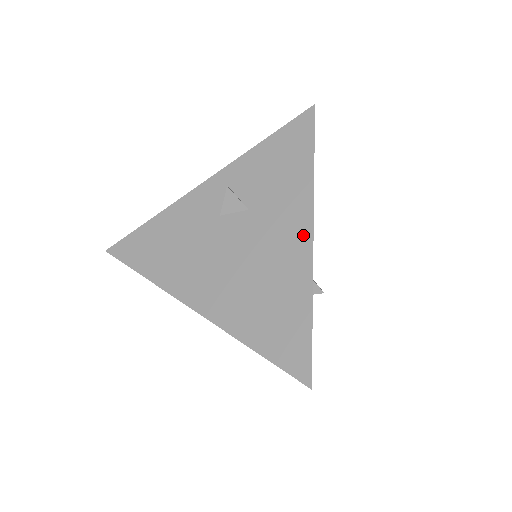
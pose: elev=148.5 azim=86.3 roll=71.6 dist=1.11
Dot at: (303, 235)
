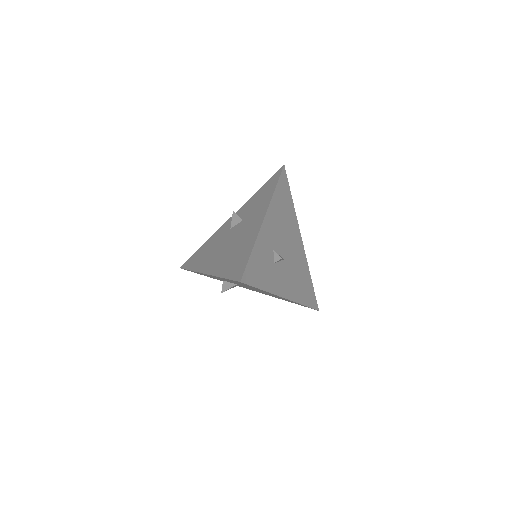
Dot at: (260, 219)
